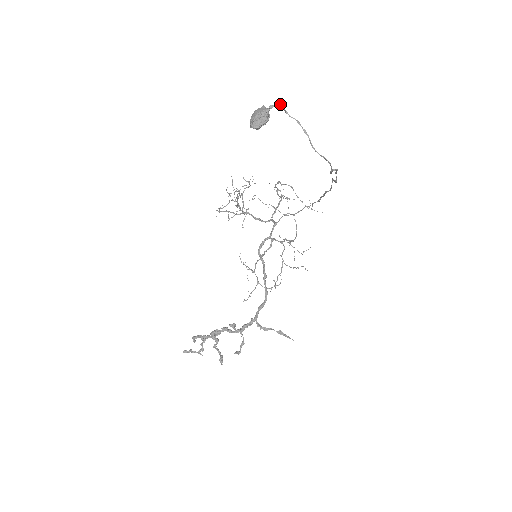
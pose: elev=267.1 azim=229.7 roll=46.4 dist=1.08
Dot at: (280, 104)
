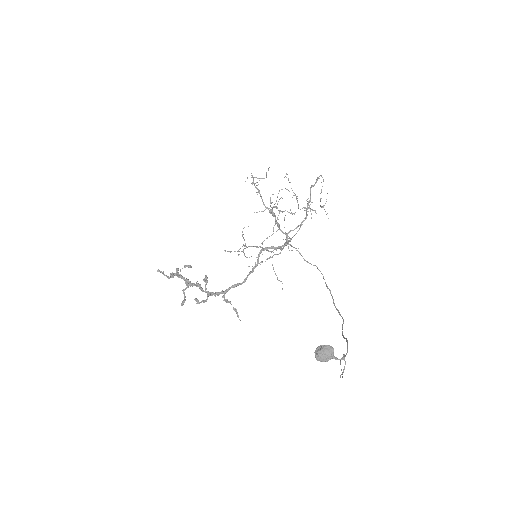
Dot at: (344, 358)
